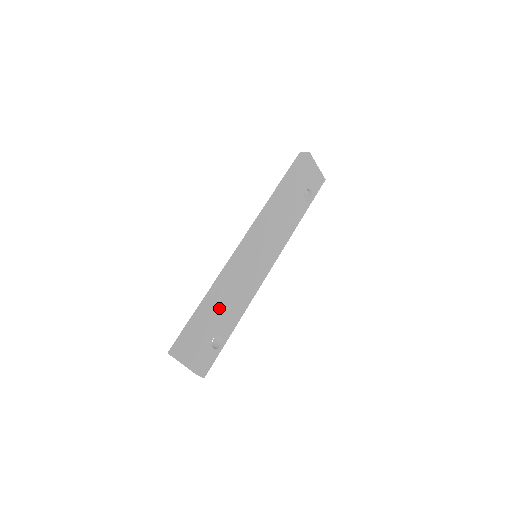
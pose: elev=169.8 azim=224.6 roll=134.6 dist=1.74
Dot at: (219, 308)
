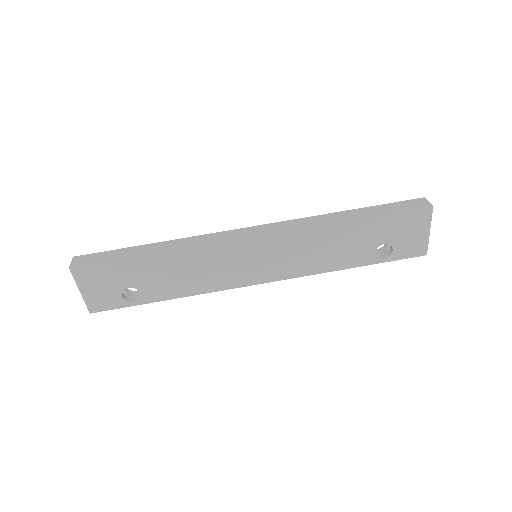
Dot at: (159, 266)
